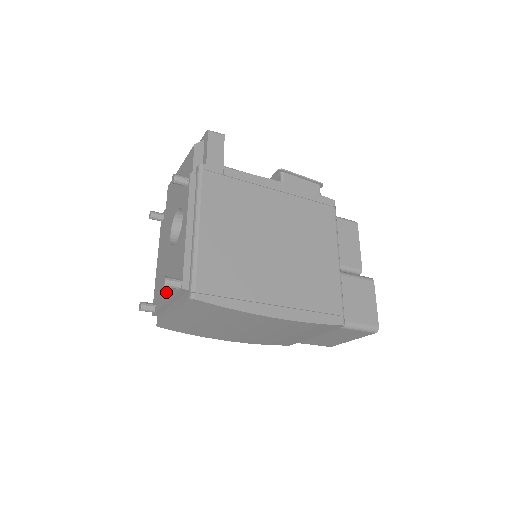
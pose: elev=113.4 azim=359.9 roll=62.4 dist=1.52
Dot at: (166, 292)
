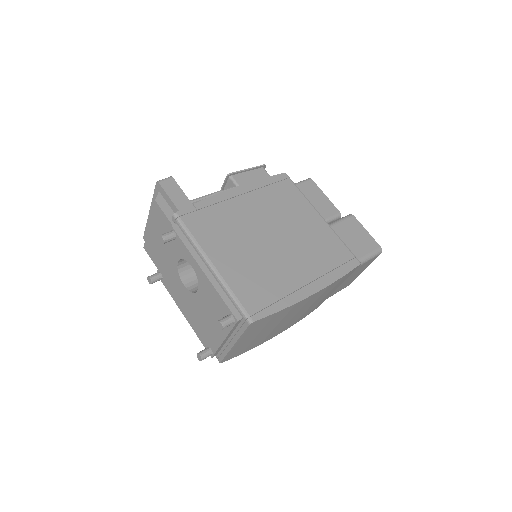
Dot at: (217, 332)
